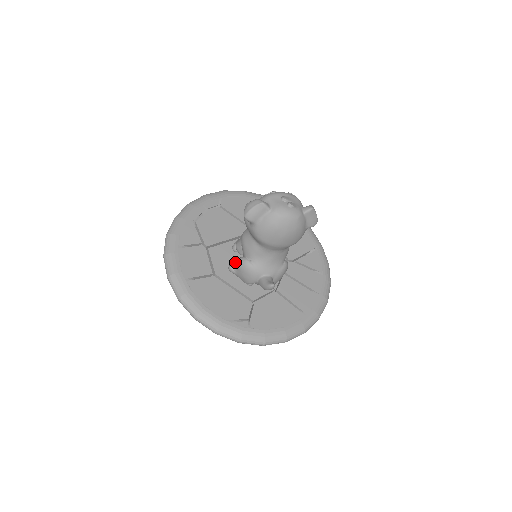
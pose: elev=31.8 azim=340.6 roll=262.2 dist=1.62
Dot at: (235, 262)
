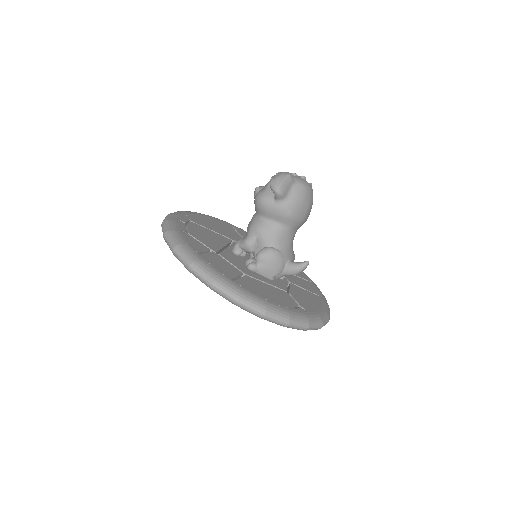
Dot at: (257, 256)
